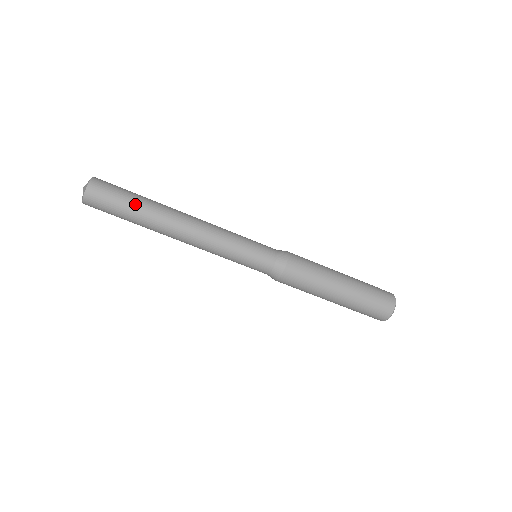
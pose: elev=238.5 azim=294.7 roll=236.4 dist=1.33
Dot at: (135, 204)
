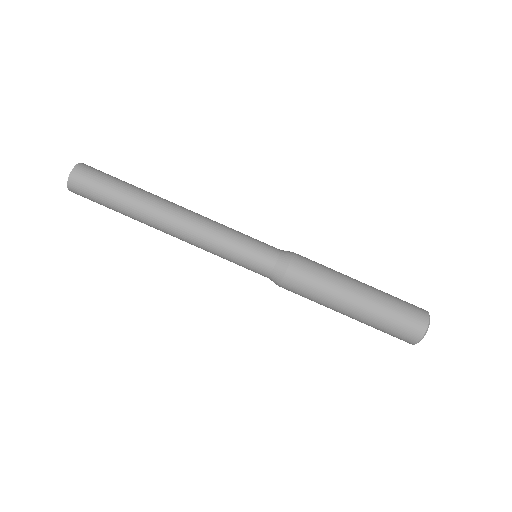
Dot at: (127, 183)
